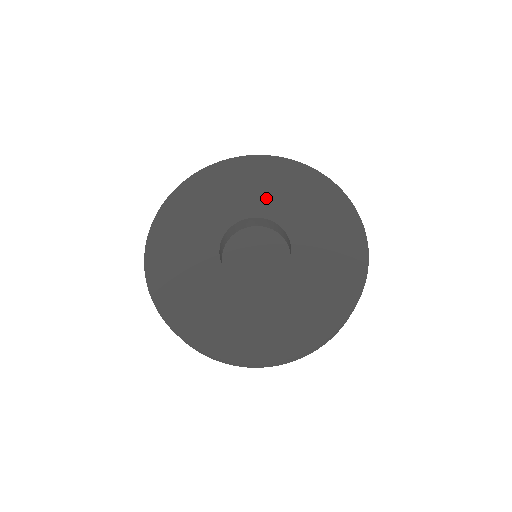
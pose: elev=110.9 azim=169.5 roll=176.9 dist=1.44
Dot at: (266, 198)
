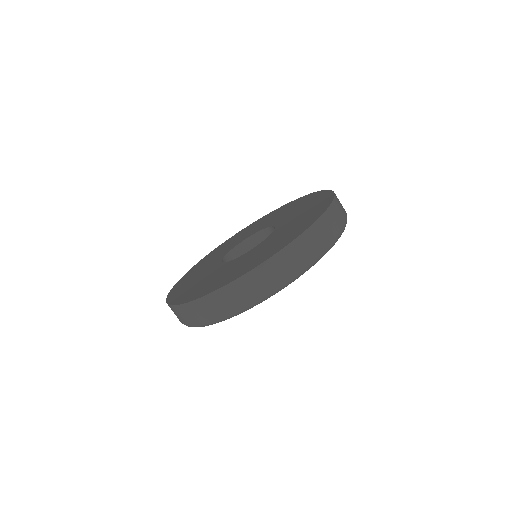
Dot at: (274, 219)
